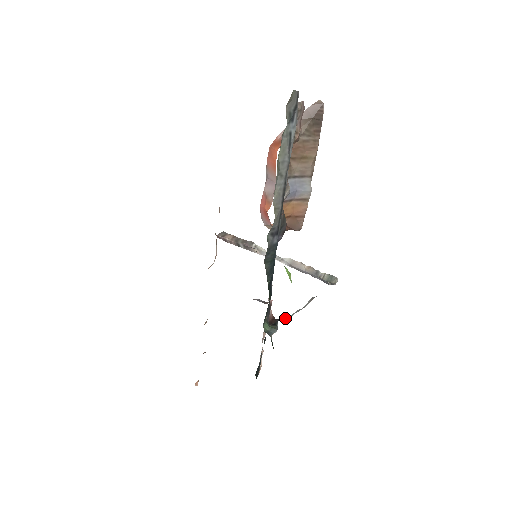
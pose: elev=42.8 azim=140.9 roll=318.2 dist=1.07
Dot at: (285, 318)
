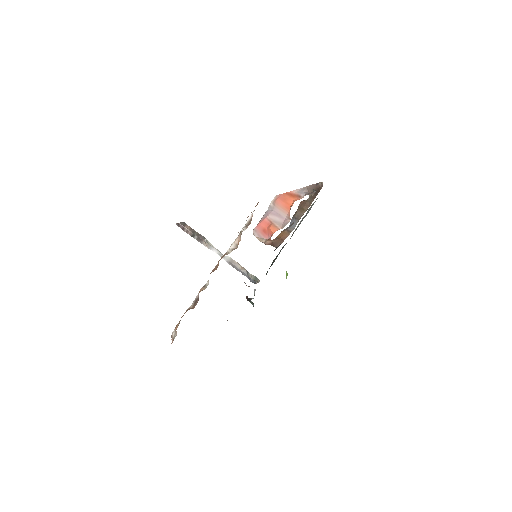
Dot at: (252, 298)
